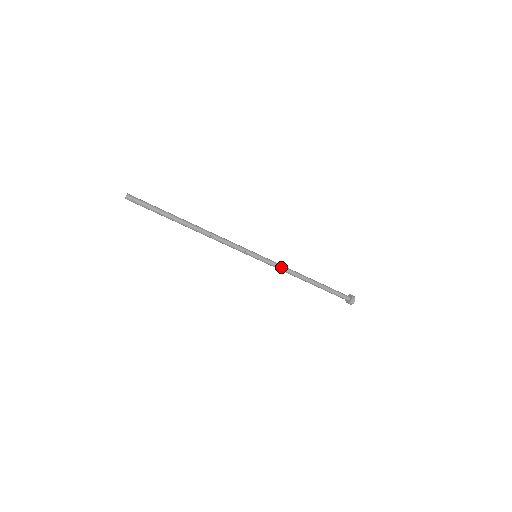
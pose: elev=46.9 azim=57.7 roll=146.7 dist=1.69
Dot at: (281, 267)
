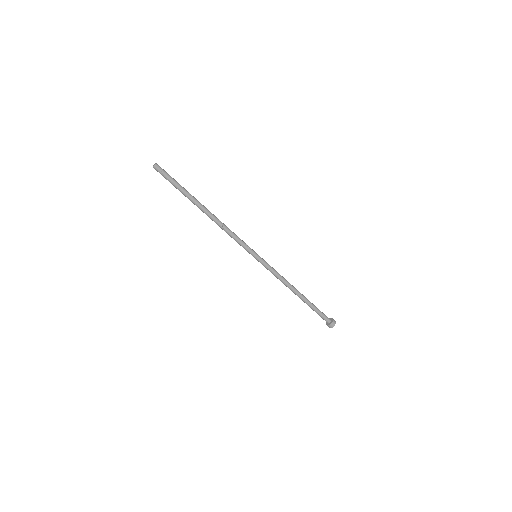
Dot at: (276, 272)
